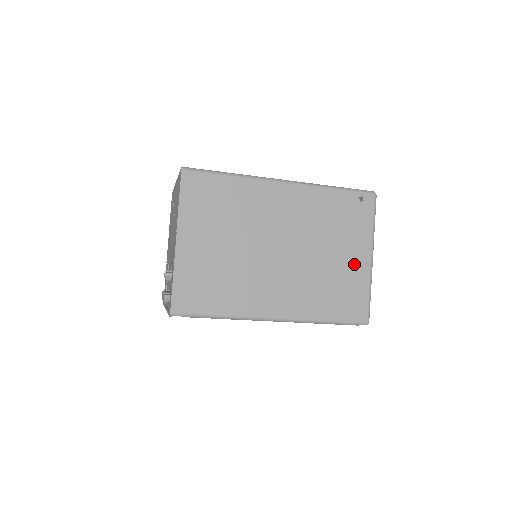
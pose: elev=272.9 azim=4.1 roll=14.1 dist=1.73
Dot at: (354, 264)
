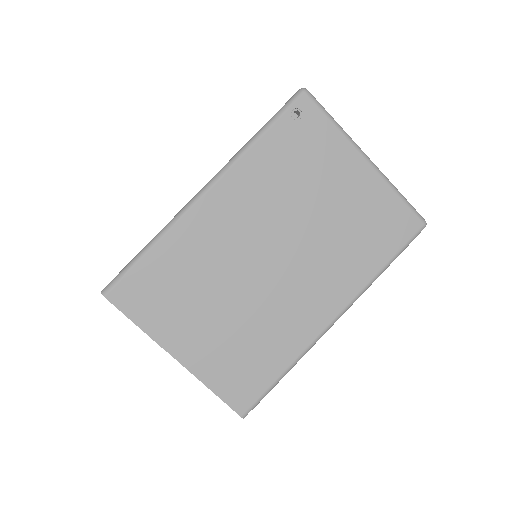
Dot at: (356, 186)
